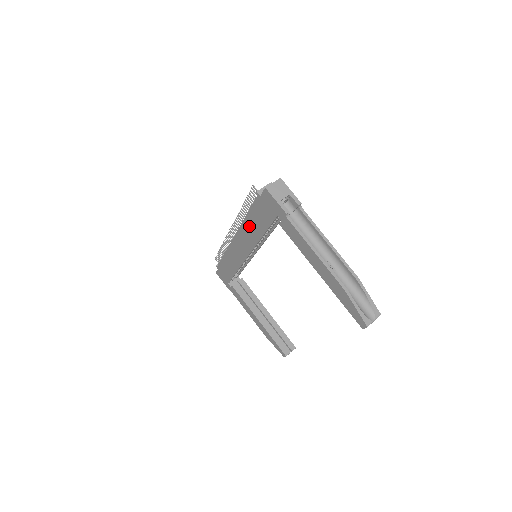
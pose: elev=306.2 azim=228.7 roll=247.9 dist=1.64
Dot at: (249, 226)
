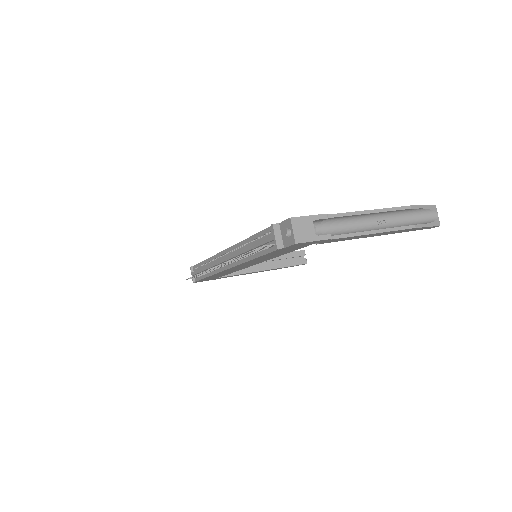
Dot at: occluded
